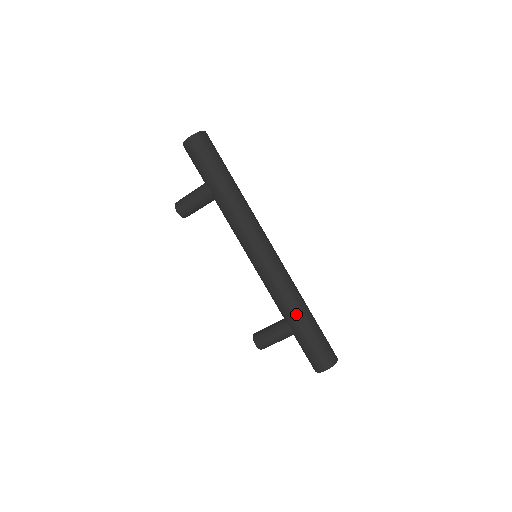
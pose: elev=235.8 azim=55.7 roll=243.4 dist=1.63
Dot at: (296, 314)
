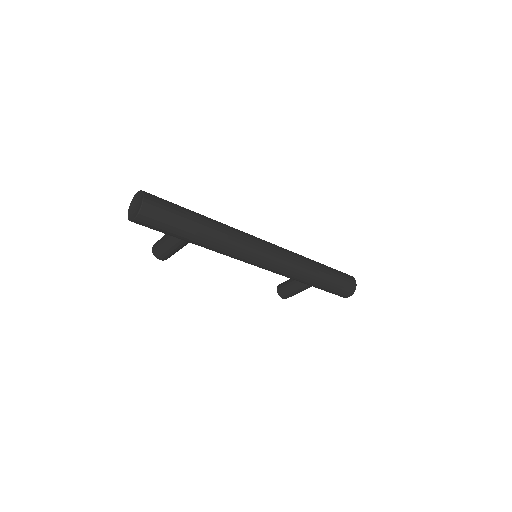
Dot at: (312, 282)
